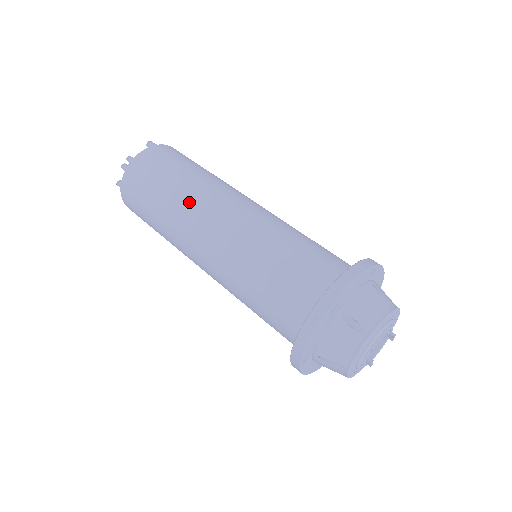
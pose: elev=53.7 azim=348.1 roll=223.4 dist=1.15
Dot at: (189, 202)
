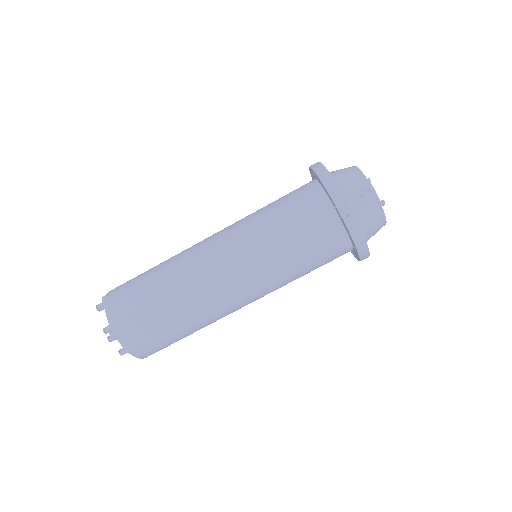
Dot at: (188, 285)
